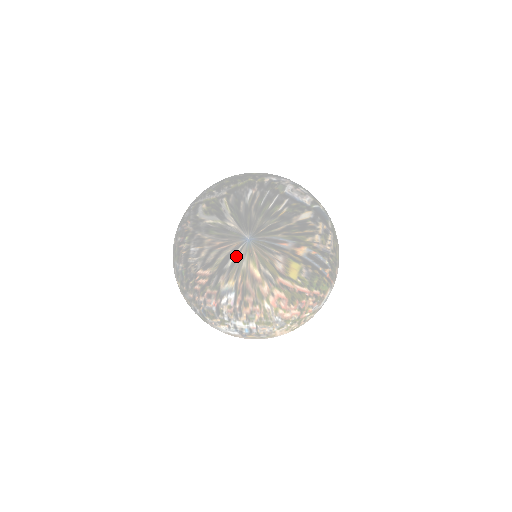
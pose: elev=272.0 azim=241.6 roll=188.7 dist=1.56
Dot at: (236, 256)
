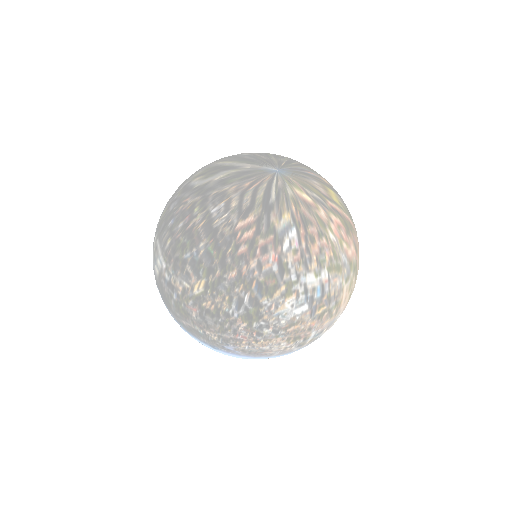
Dot at: (276, 187)
